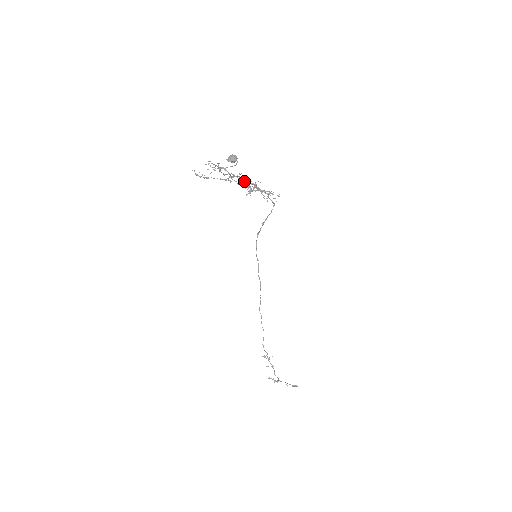
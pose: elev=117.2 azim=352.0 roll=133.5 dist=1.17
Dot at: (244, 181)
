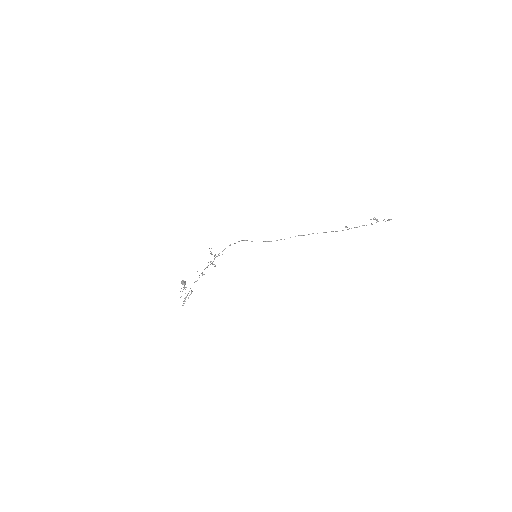
Dot at: occluded
